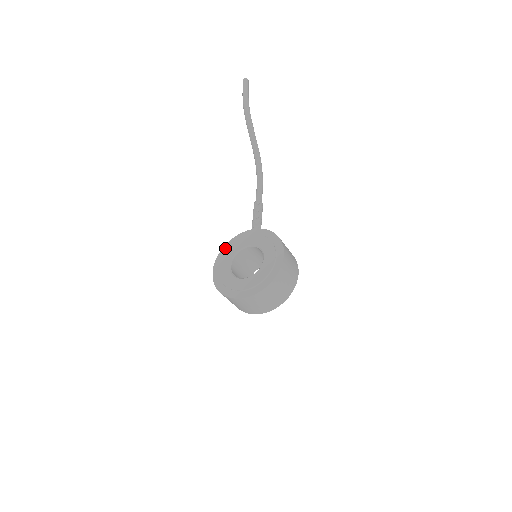
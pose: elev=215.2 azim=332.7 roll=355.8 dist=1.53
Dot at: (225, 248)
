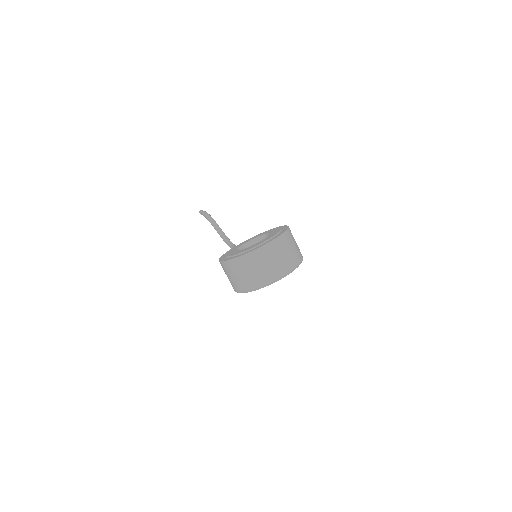
Dot at: (225, 254)
